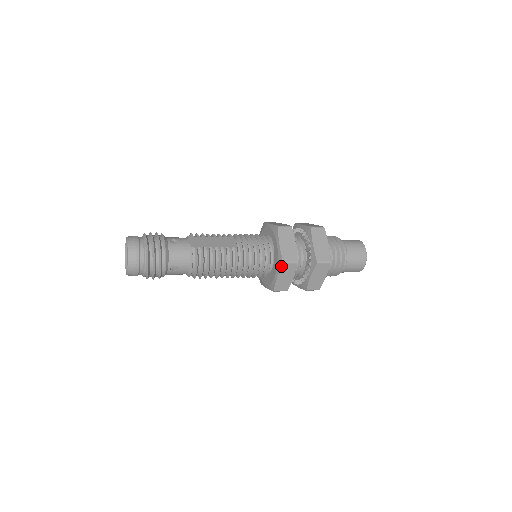
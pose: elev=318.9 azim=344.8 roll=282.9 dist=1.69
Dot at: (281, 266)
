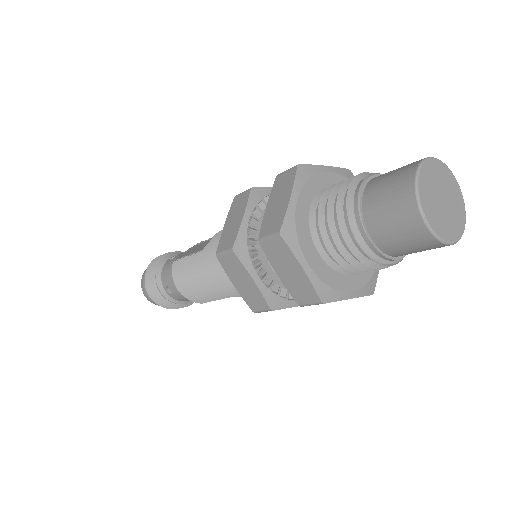
Dot at: (220, 262)
